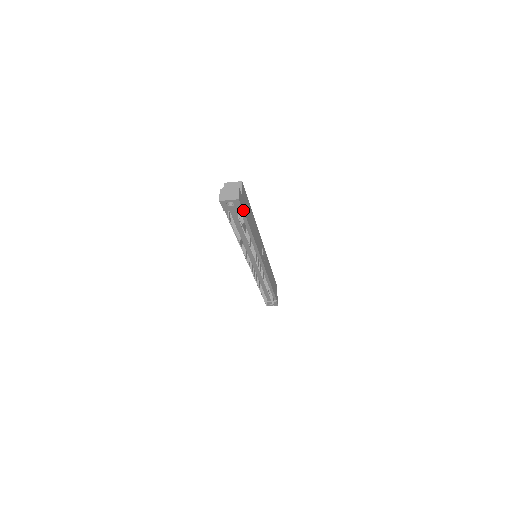
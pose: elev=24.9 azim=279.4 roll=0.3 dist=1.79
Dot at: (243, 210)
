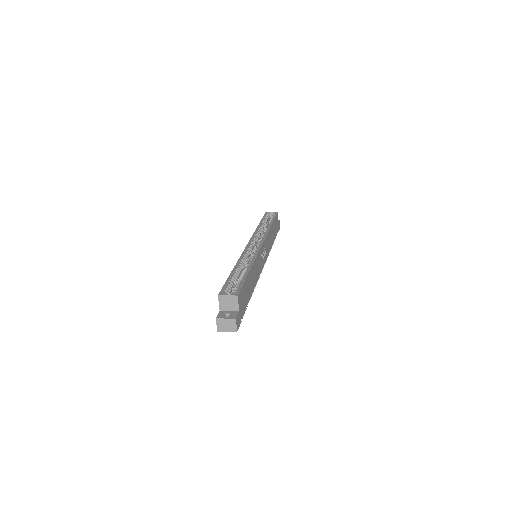
Dot at: occluded
